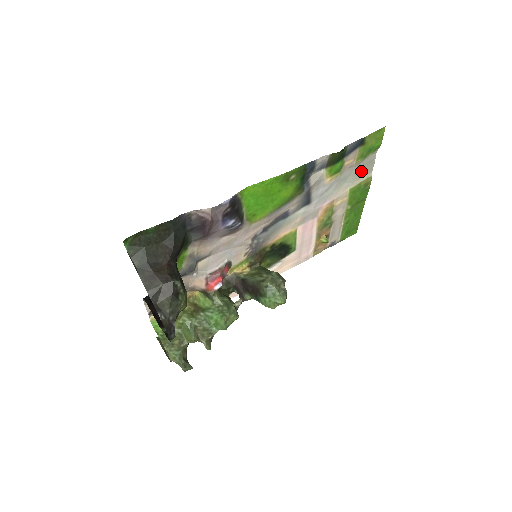
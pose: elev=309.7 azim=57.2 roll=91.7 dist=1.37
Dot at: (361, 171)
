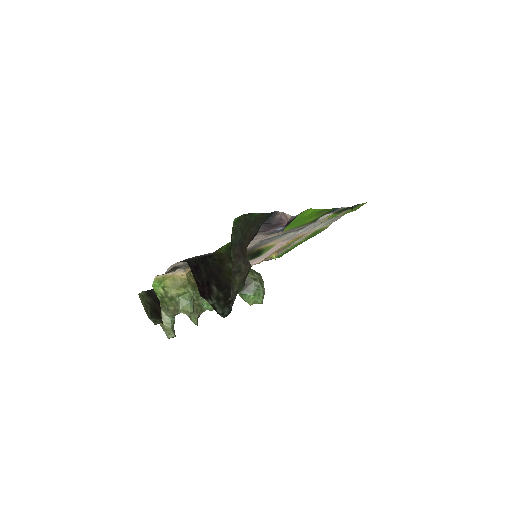
Dot at: (331, 221)
